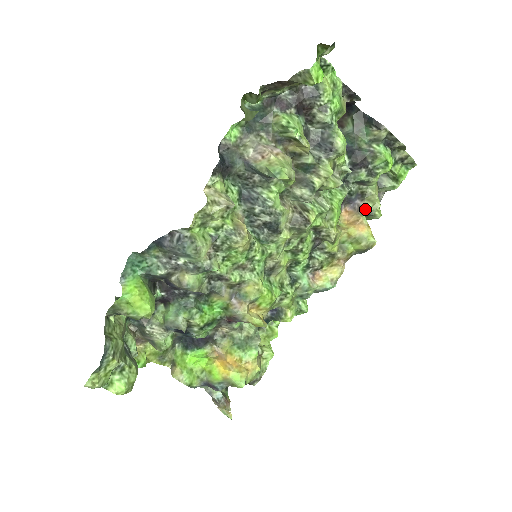
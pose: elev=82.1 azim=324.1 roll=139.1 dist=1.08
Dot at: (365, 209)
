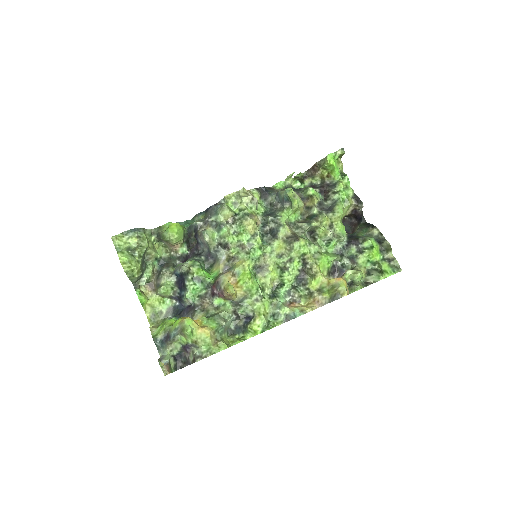
Dot at: (347, 271)
